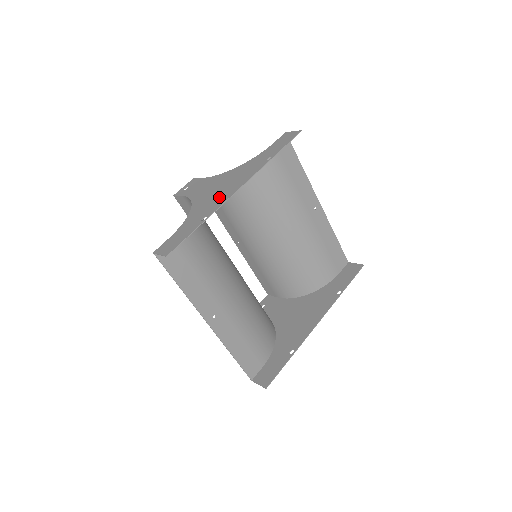
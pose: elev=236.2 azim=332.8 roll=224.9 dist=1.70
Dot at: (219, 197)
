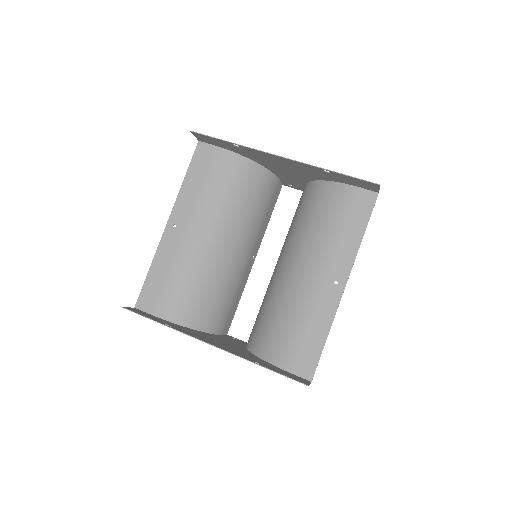
Dot at: (267, 157)
